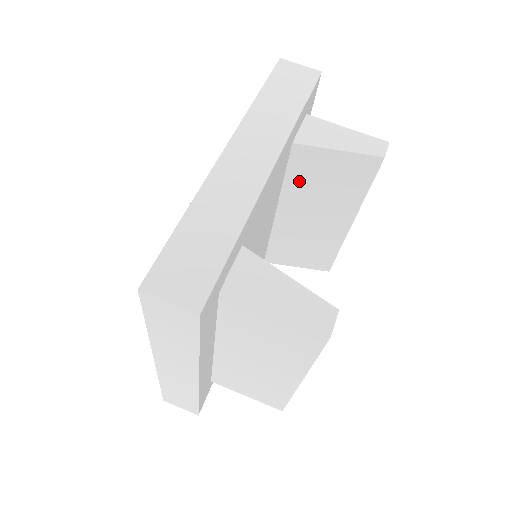
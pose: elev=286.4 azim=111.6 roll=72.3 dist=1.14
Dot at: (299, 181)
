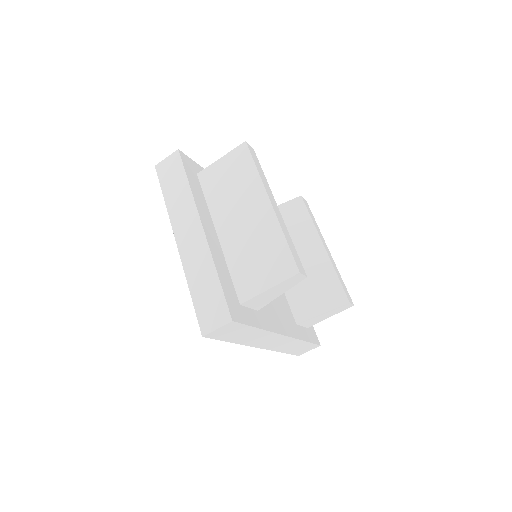
Dot at: occluded
